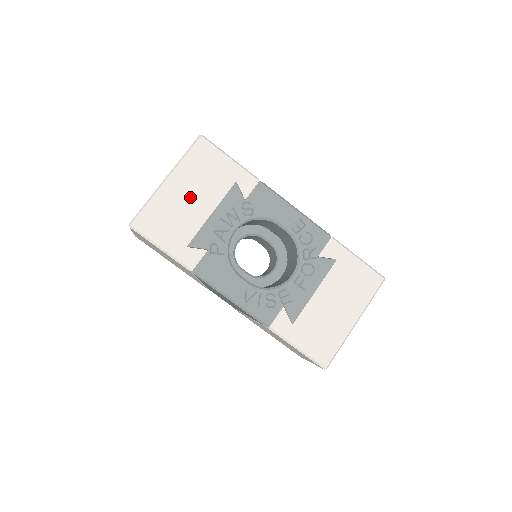
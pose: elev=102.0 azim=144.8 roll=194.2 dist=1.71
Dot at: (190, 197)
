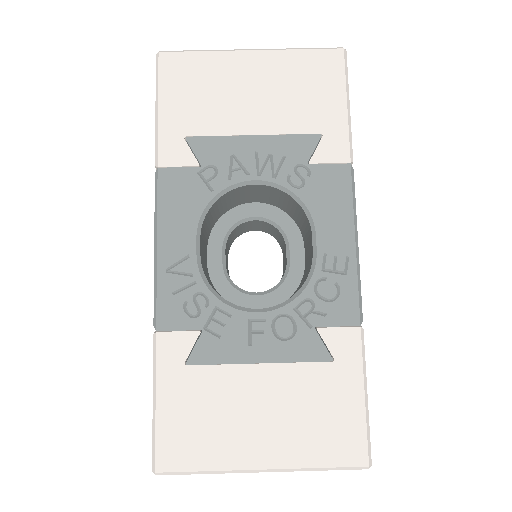
Dot at: (253, 93)
